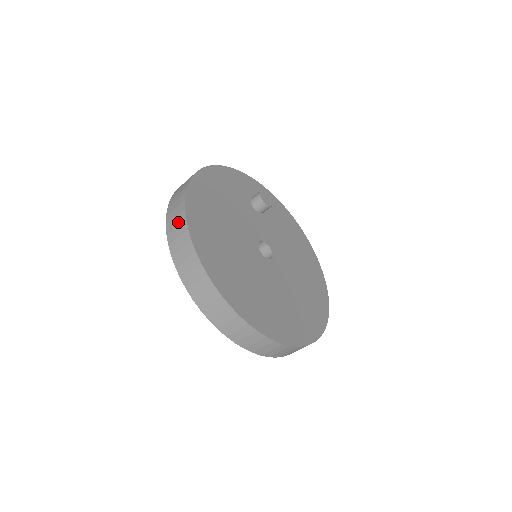
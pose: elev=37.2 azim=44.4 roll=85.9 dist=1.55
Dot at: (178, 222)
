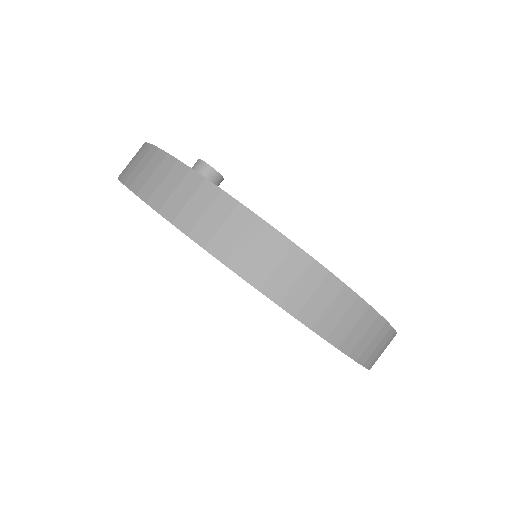
Dot at: (328, 298)
